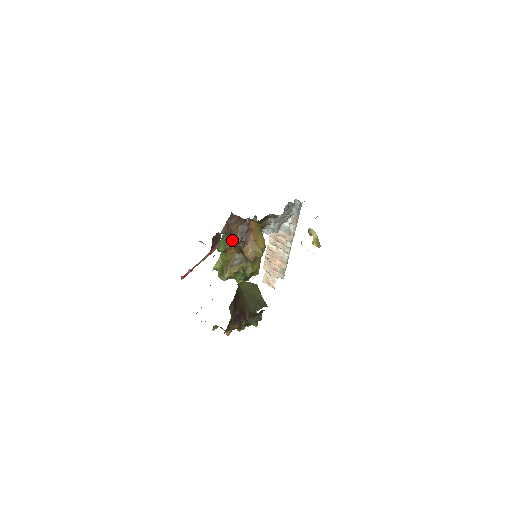
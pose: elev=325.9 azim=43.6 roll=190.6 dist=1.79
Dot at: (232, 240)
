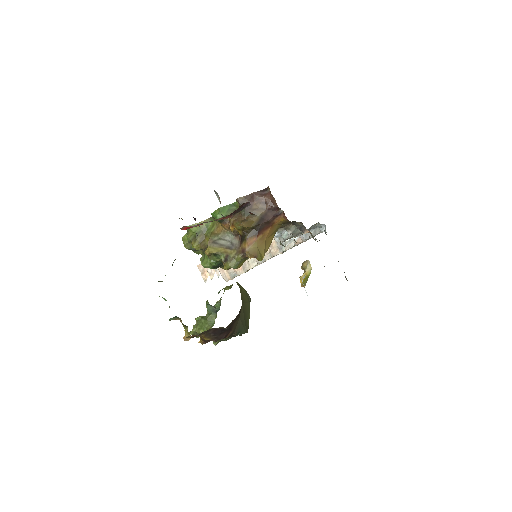
Dot at: (244, 218)
